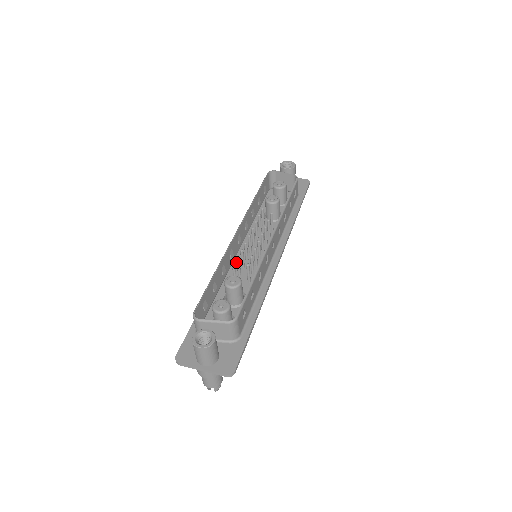
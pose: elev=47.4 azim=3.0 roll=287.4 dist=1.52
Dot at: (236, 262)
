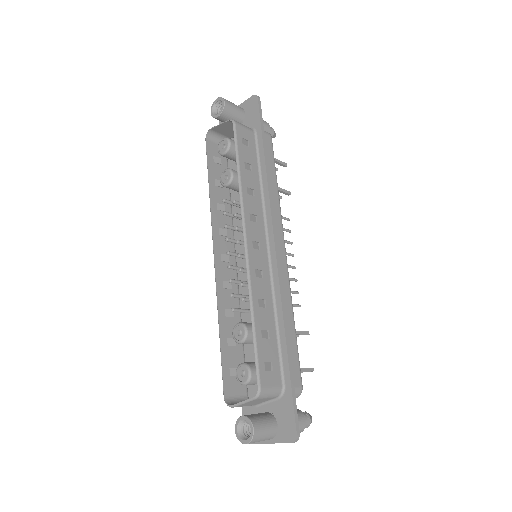
Dot at: occluded
